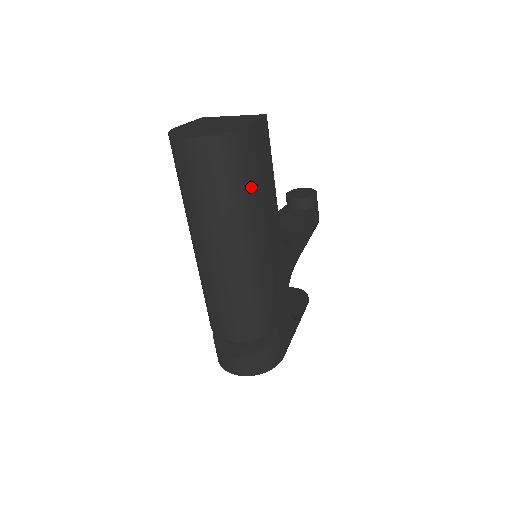
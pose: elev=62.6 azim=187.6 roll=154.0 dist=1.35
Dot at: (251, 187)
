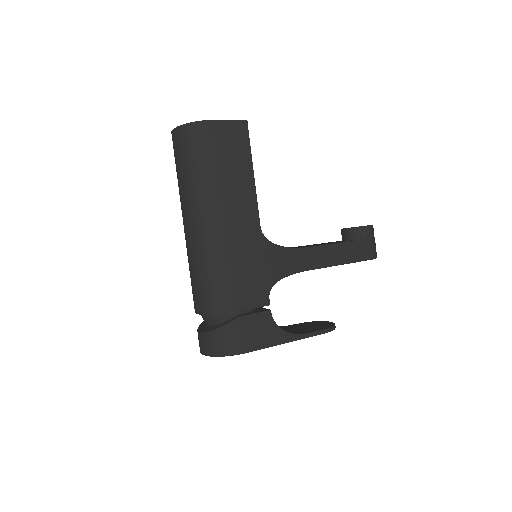
Dot at: (209, 169)
